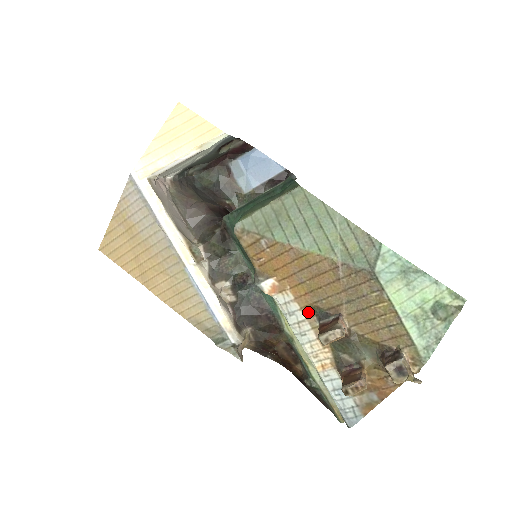
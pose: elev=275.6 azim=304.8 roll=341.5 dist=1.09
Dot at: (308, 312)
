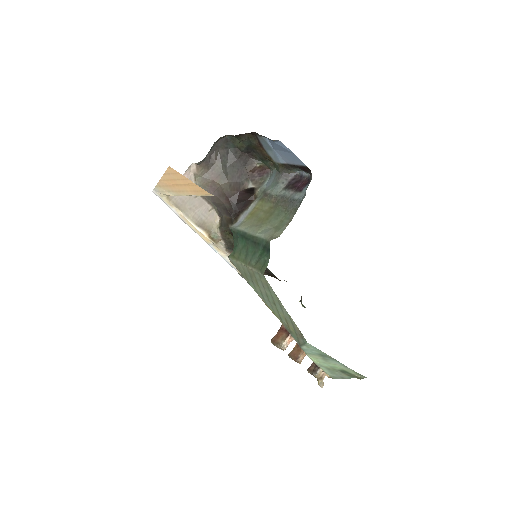
Dot at: occluded
